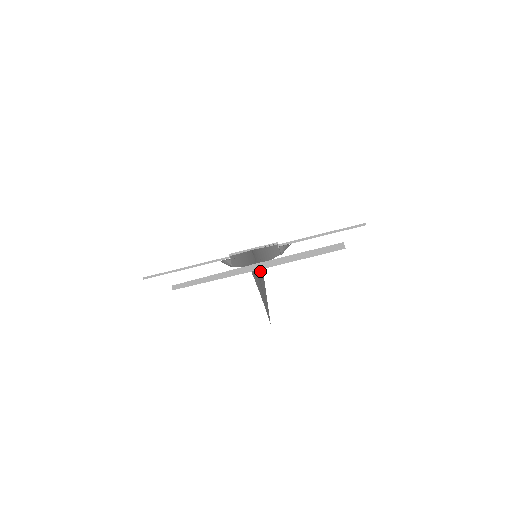
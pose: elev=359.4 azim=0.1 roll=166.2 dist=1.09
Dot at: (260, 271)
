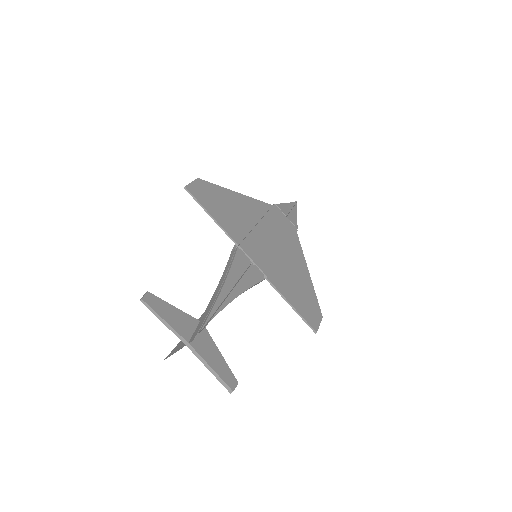
Dot at: occluded
